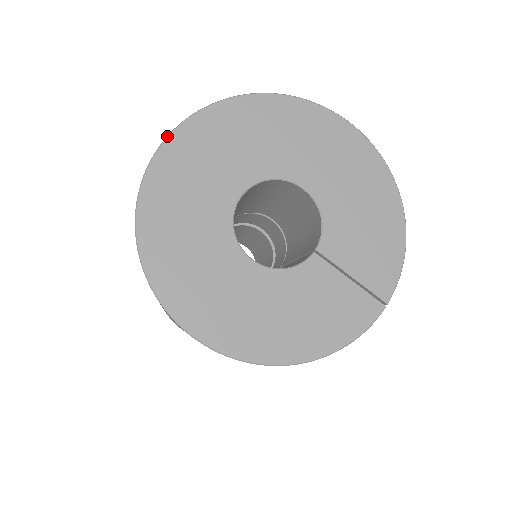
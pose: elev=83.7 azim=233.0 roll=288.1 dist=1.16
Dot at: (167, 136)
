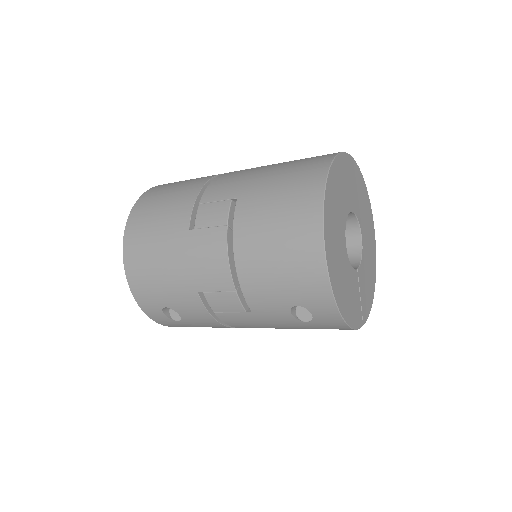
Dot at: (345, 152)
